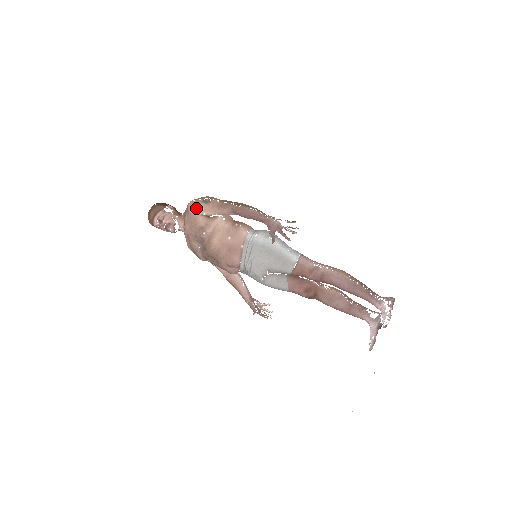
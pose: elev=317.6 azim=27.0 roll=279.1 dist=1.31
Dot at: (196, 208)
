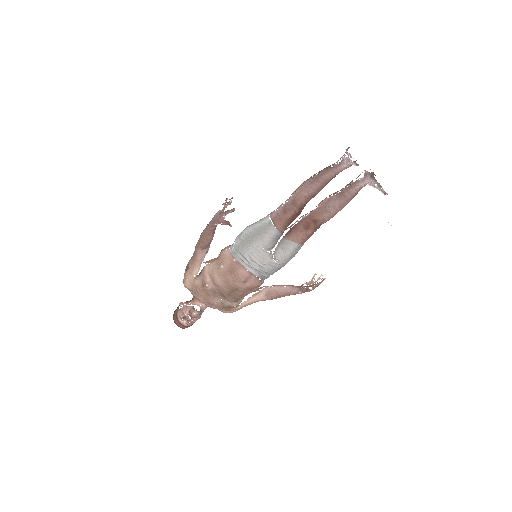
Dot at: (187, 280)
